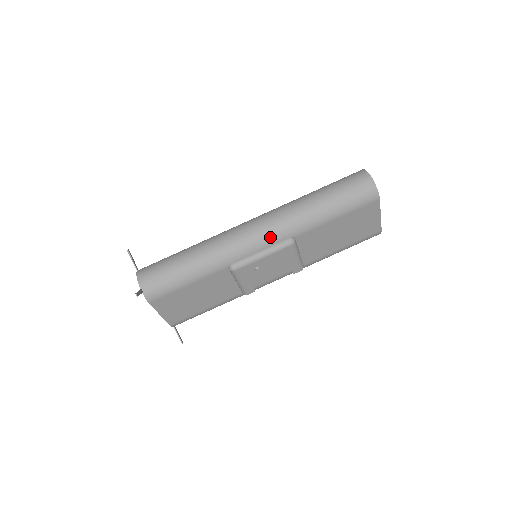
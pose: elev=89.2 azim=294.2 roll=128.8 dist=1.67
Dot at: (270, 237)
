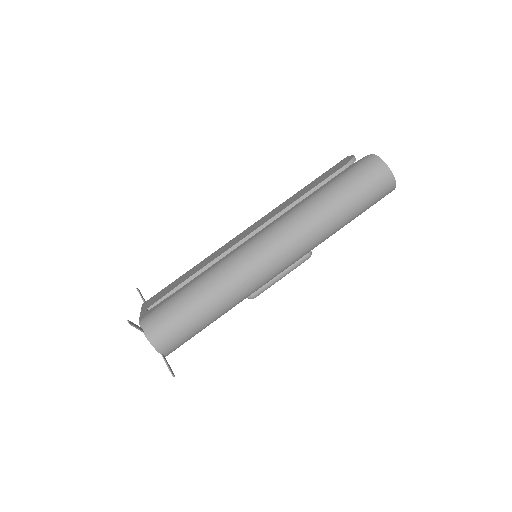
Dot at: (292, 263)
